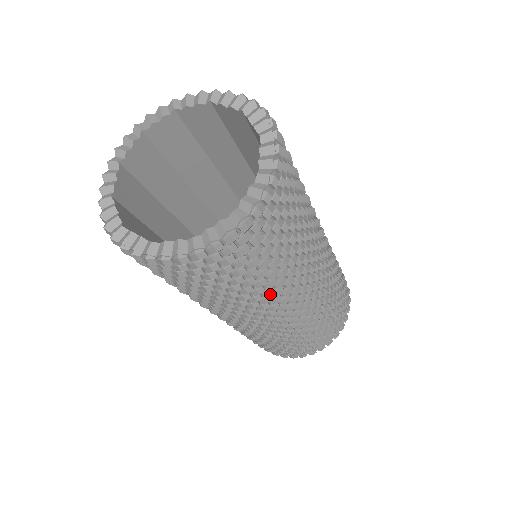
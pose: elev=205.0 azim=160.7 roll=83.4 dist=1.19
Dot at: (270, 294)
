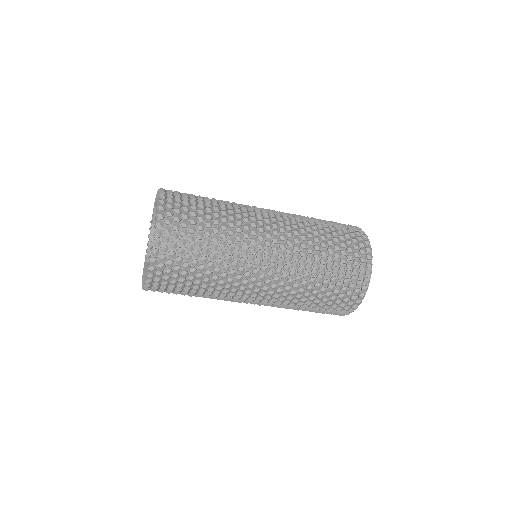
Dot at: (232, 231)
